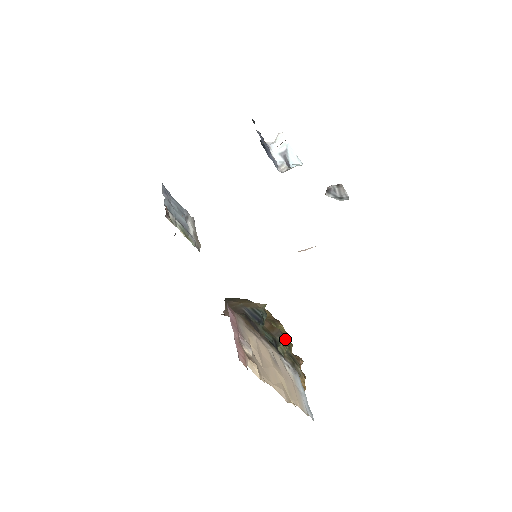
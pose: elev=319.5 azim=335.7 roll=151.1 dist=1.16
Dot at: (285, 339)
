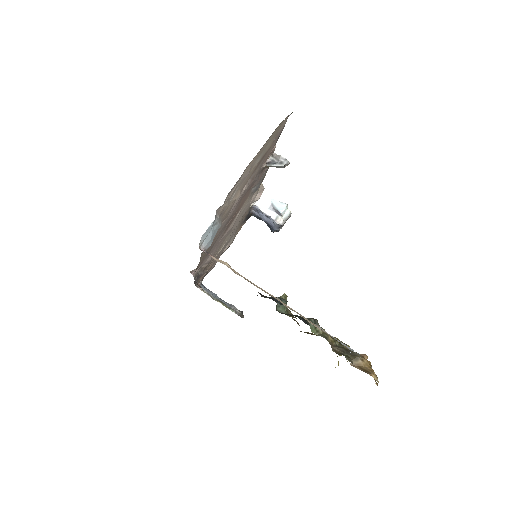
Dot at: occluded
